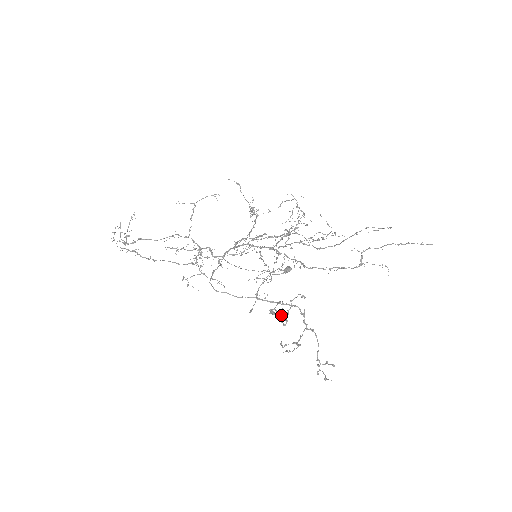
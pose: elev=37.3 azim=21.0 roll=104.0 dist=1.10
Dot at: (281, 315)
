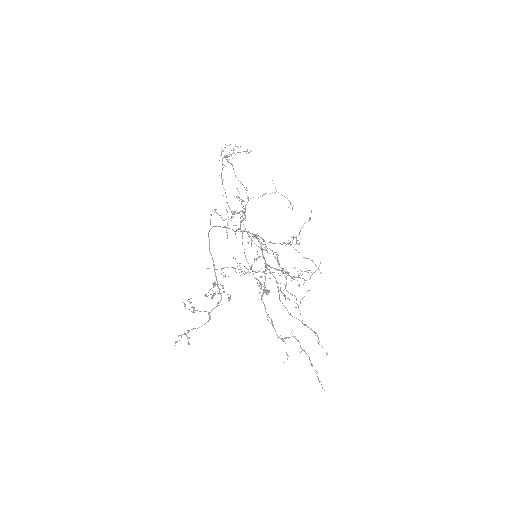
Dot at: (215, 292)
